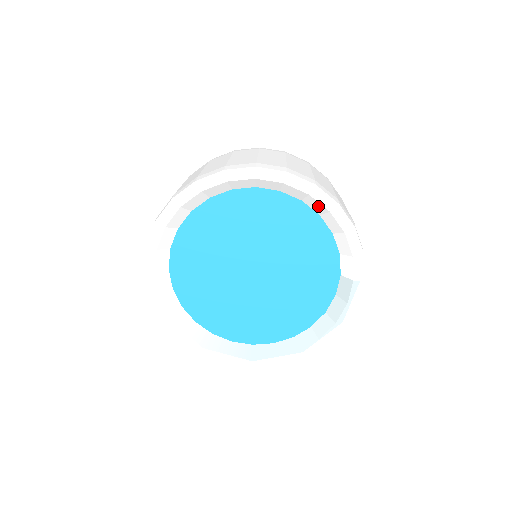
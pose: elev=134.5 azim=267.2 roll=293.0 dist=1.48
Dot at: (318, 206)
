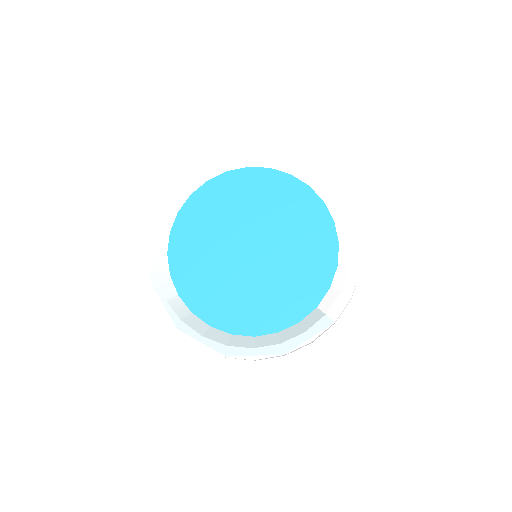
Dot at: (345, 231)
